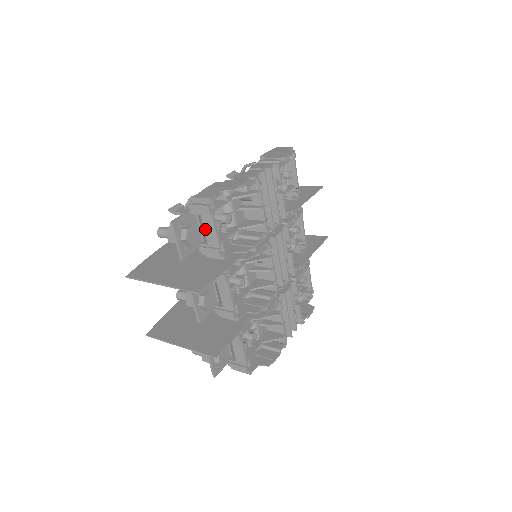
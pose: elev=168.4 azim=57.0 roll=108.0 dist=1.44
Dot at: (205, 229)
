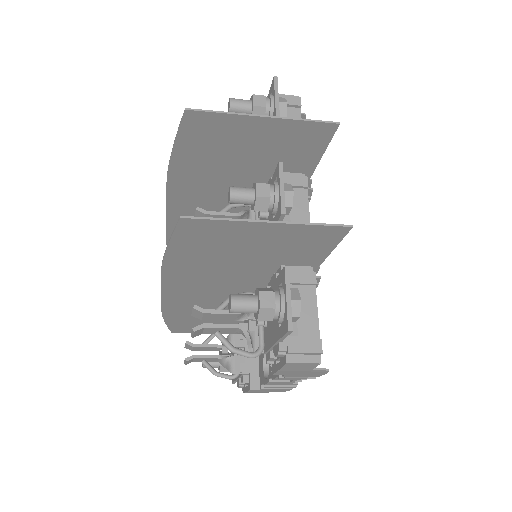
Dot at: occluded
